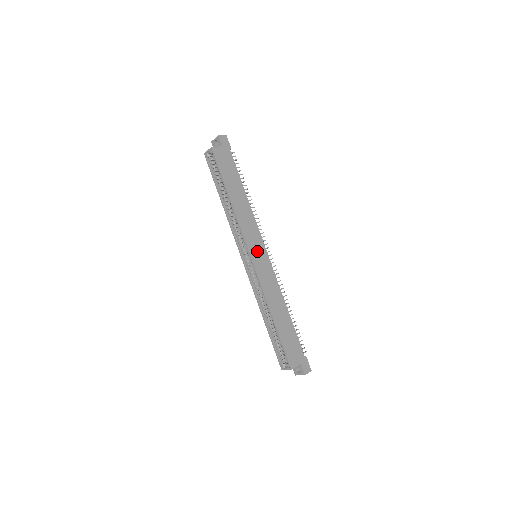
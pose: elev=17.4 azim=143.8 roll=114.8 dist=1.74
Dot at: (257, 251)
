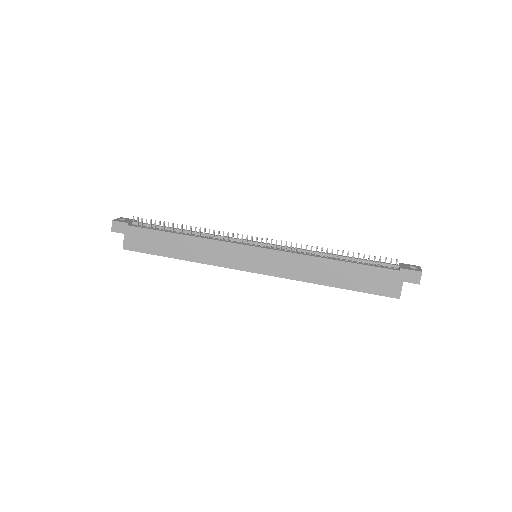
Dot at: (249, 260)
